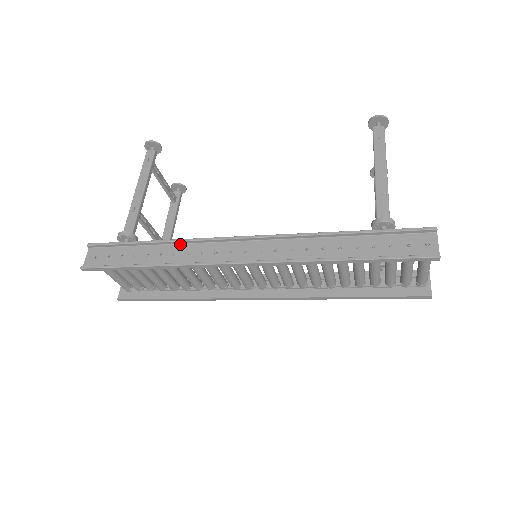
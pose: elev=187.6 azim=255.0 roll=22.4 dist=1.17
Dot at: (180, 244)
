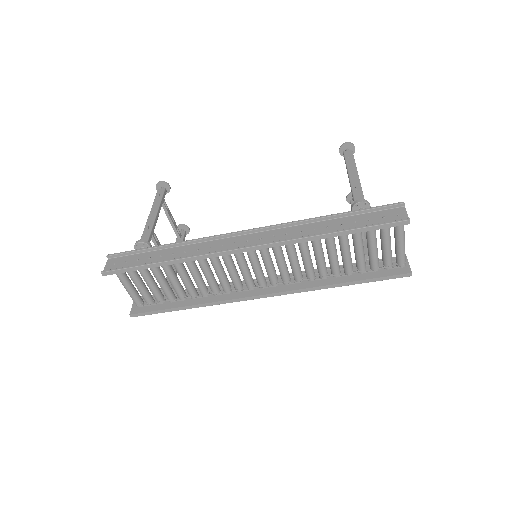
Dot at: (190, 244)
